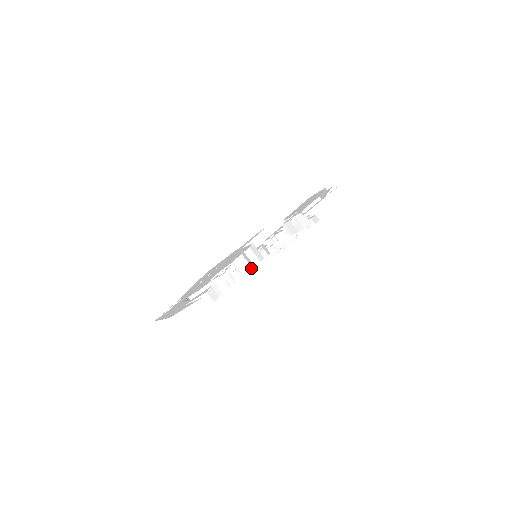
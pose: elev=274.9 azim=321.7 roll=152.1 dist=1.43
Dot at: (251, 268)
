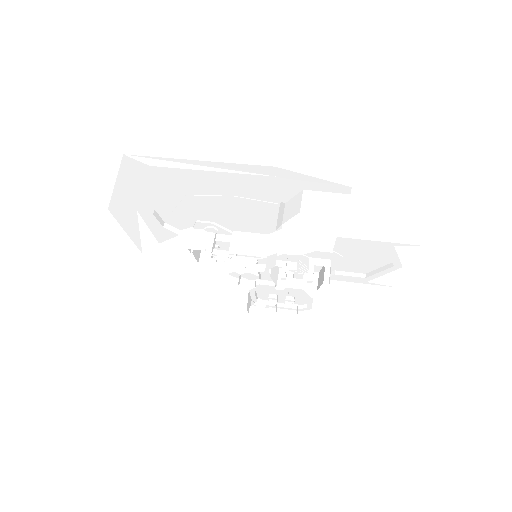
Dot at: (247, 253)
